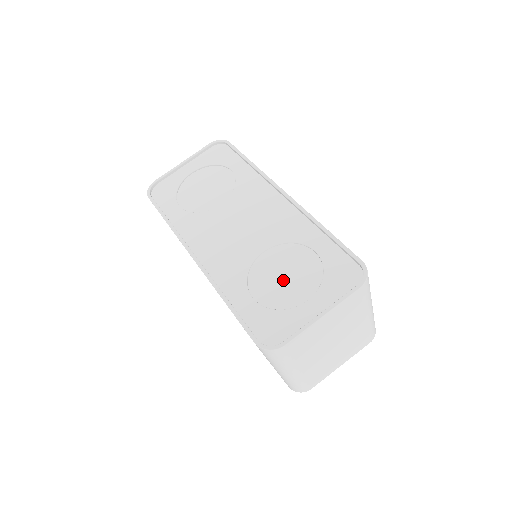
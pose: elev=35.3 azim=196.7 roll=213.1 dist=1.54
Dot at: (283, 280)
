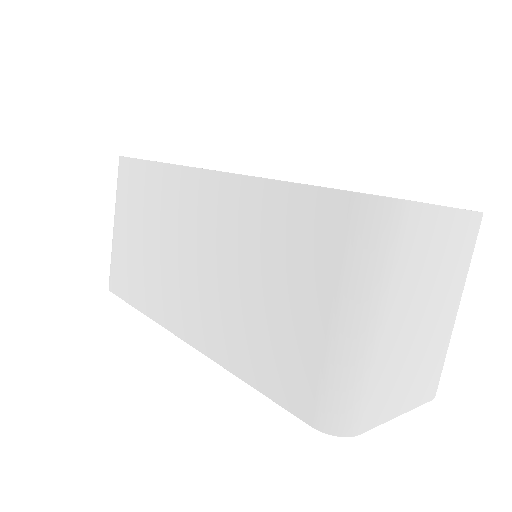
Dot at: occluded
